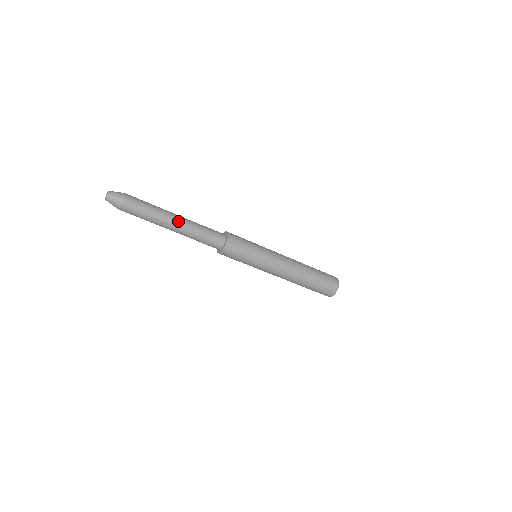
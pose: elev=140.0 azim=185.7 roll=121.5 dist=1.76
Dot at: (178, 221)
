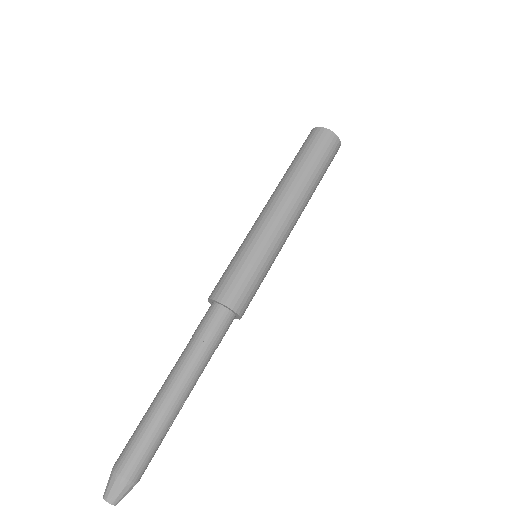
Dot at: (183, 388)
